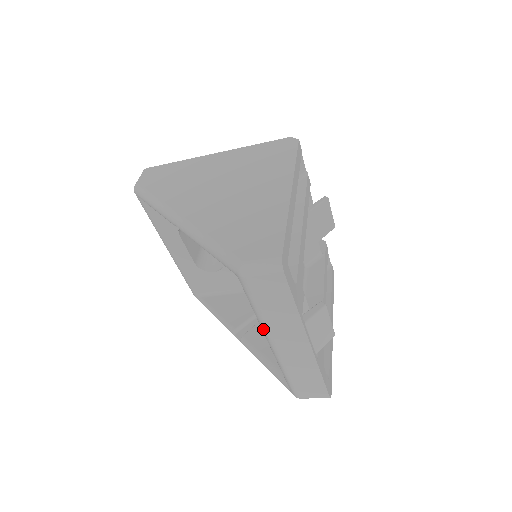
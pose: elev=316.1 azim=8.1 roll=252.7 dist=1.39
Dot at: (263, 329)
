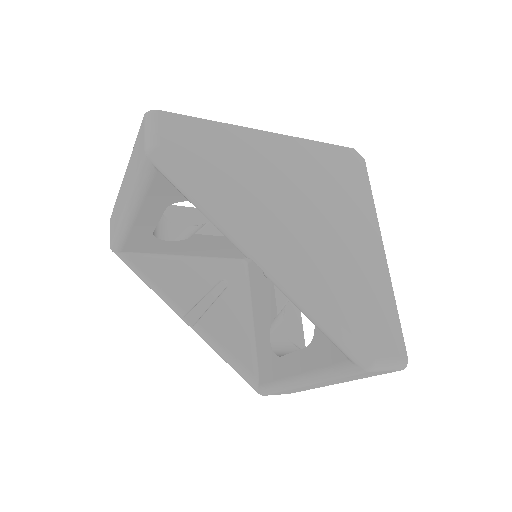
Dot at: (314, 380)
